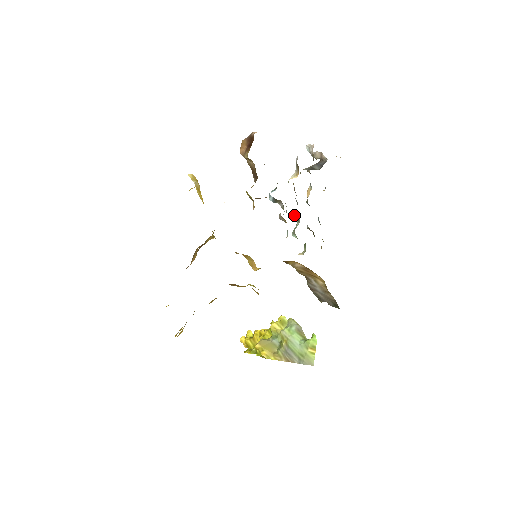
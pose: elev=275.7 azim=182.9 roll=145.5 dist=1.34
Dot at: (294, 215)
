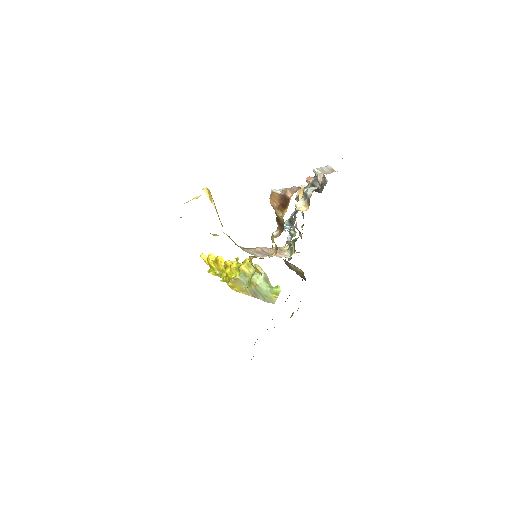
Dot at: occluded
